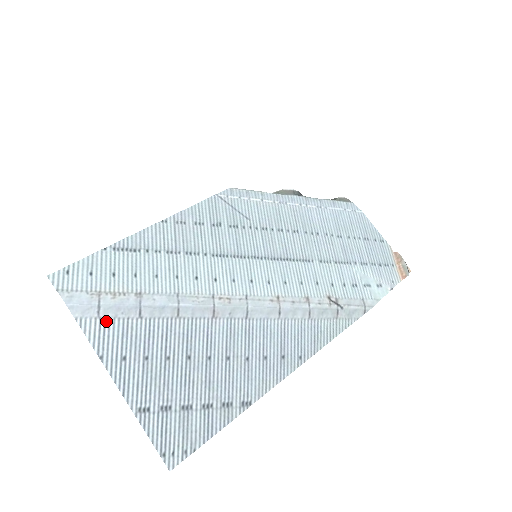
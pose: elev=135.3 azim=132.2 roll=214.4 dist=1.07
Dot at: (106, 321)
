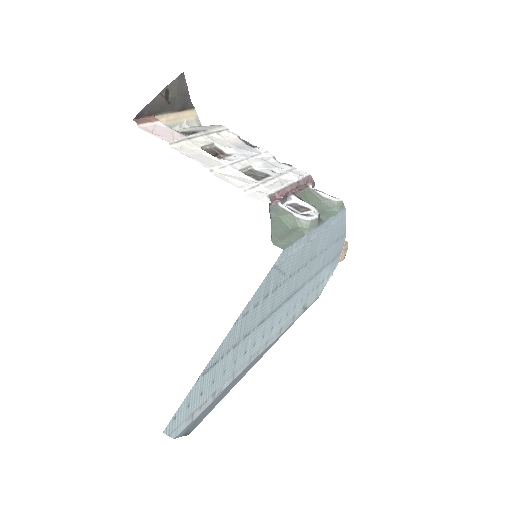
Dot at: occluded
